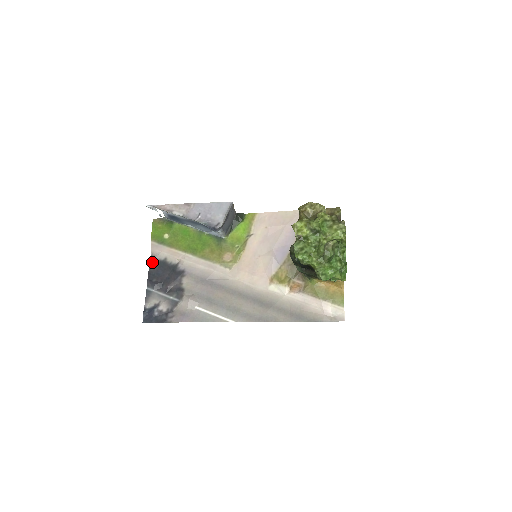
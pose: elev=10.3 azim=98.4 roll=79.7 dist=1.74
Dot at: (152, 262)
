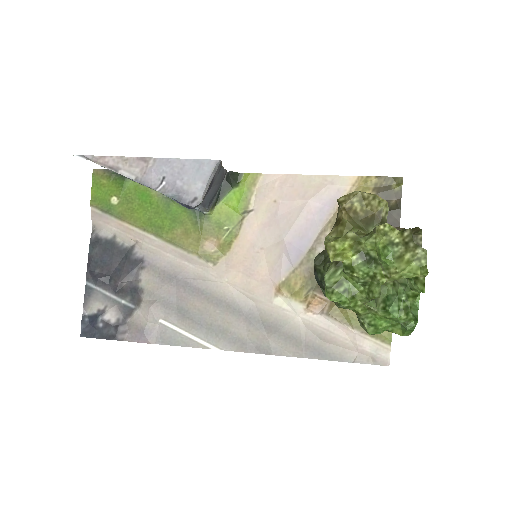
Dot at: (93, 241)
